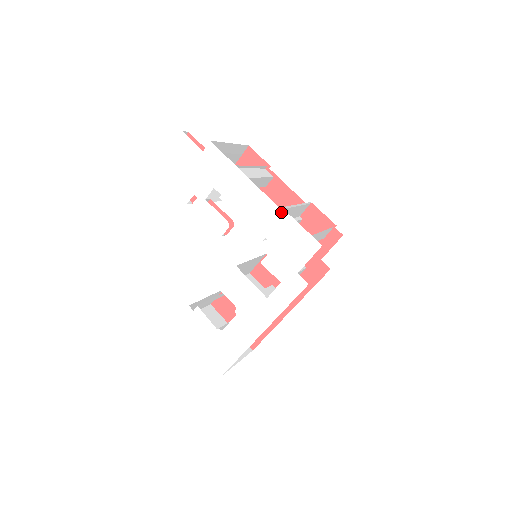
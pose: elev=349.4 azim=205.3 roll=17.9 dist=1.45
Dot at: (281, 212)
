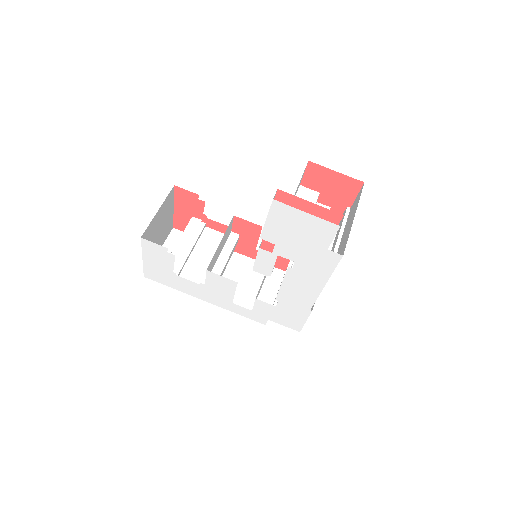
Dot at: (308, 311)
